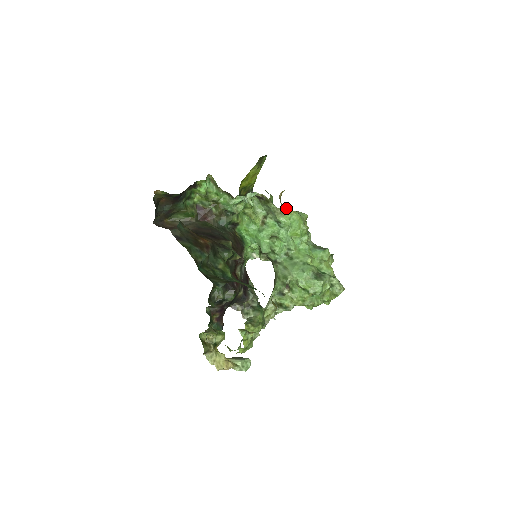
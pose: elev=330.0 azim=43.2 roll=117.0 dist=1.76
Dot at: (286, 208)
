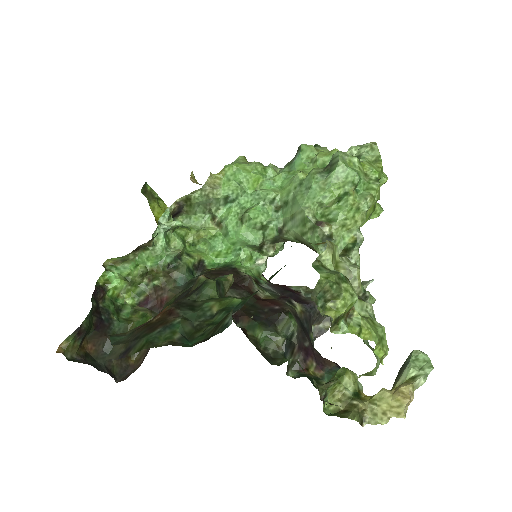
Dot at: (210, 178)
